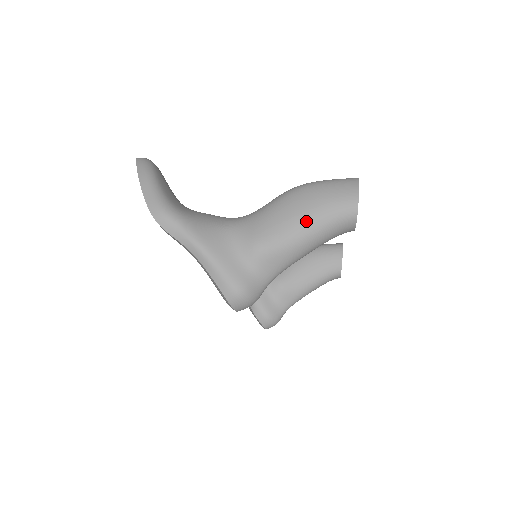
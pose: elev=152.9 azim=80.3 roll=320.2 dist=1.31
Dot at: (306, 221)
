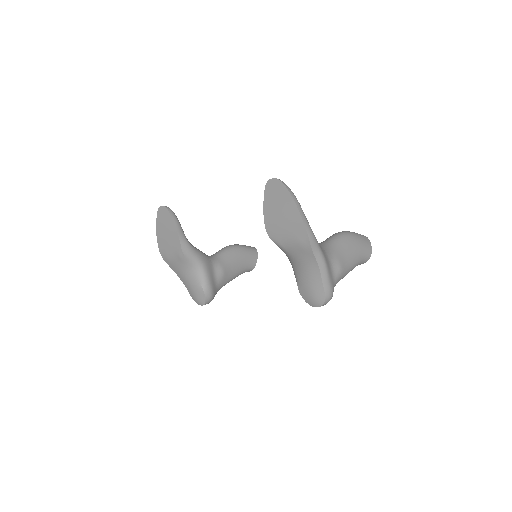
Dot at: (356, 258)
